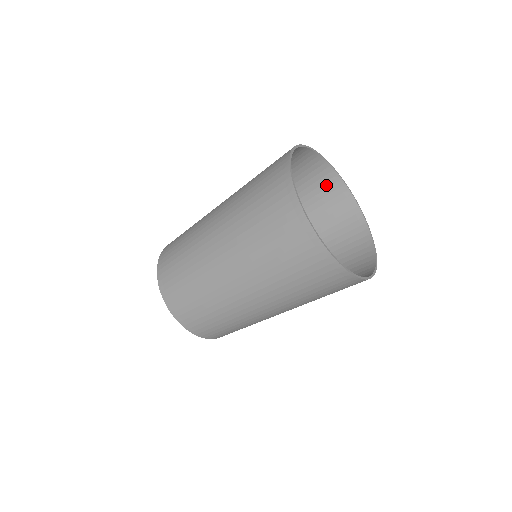
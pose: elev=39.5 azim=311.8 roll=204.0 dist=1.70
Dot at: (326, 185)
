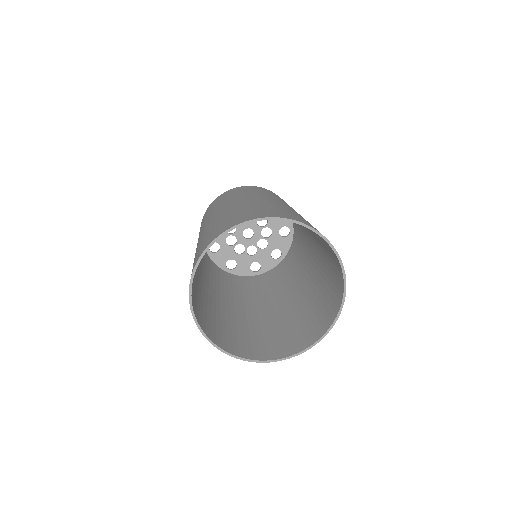
Dot at: (324, 241)
